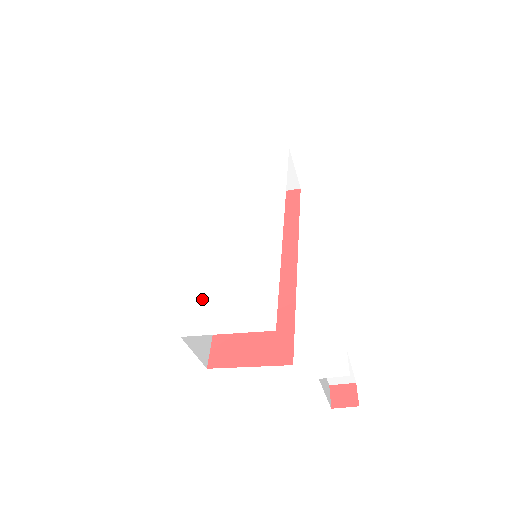
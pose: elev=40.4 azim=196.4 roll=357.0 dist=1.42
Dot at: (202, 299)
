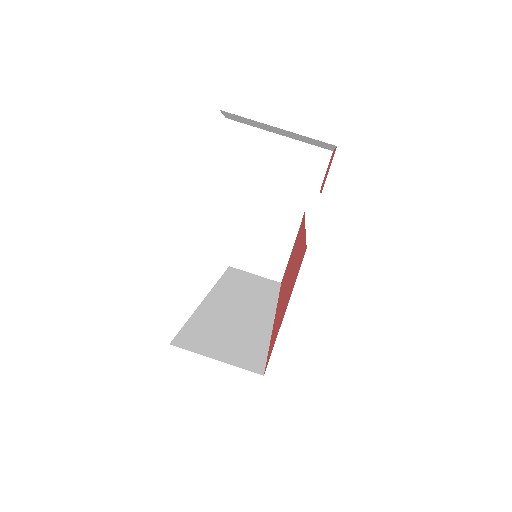
Dot at: occluded
